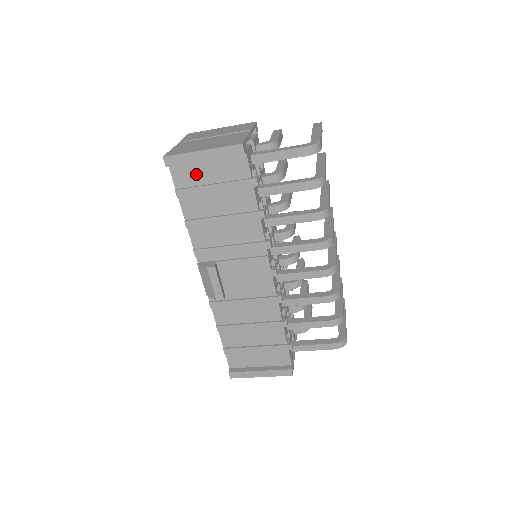
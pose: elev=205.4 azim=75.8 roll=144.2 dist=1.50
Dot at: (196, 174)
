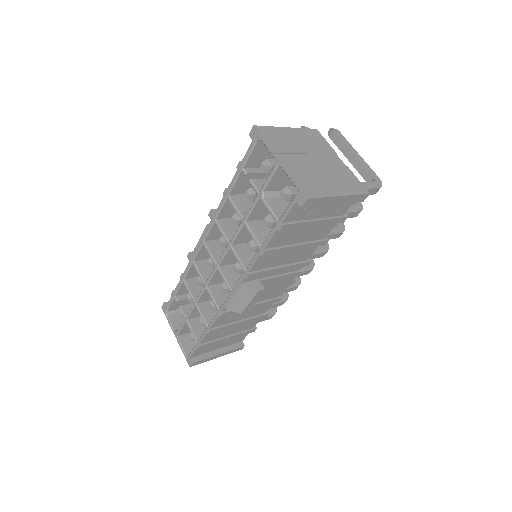
Dot at: (310, 210)
